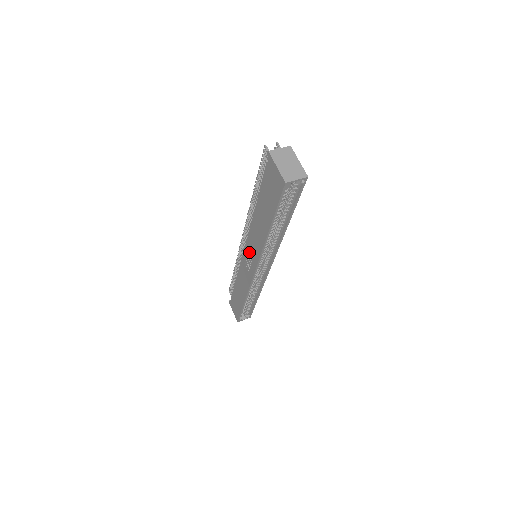
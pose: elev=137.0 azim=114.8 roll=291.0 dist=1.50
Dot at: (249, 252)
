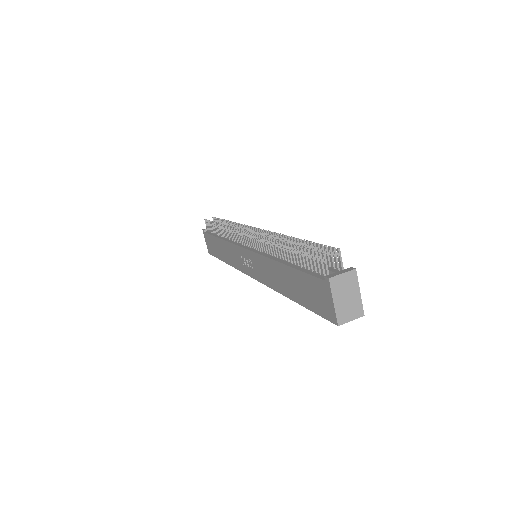
Dot at: (251, 260)
